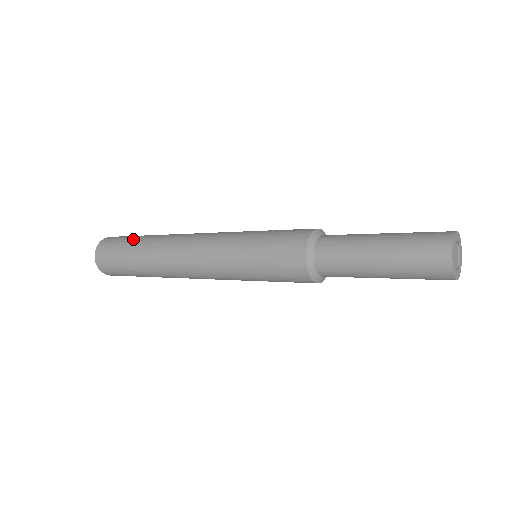
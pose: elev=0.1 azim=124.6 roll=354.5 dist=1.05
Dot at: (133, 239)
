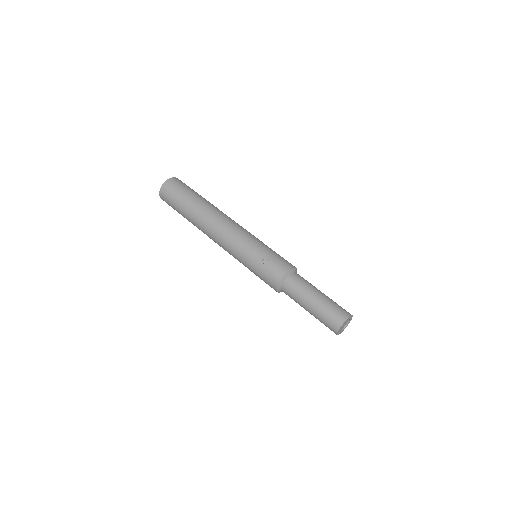
Dot at: (180, 208)
